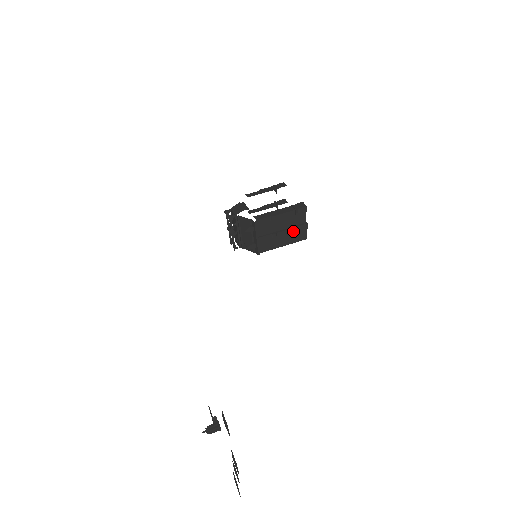
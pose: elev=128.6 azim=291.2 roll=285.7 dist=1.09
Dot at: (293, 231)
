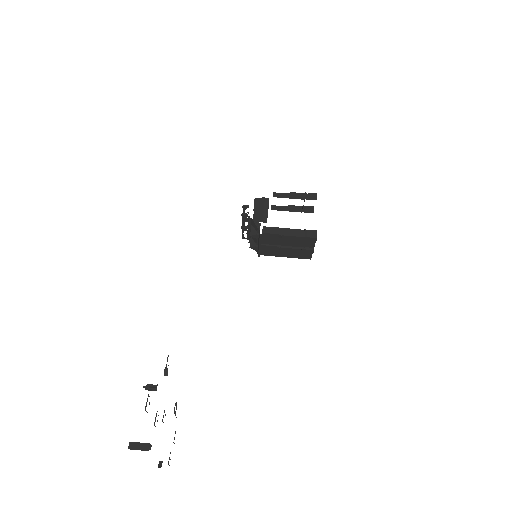
Dot at: (298, 251)
